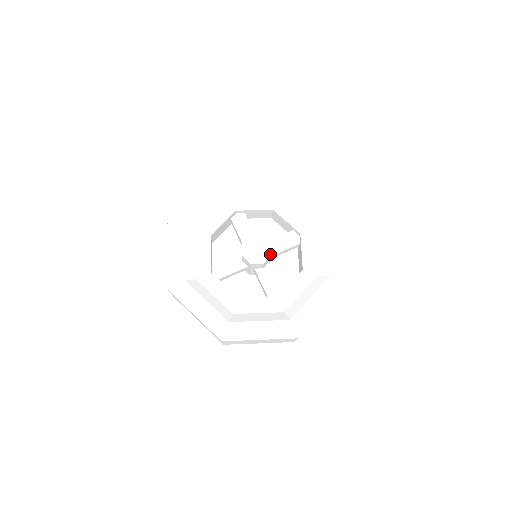
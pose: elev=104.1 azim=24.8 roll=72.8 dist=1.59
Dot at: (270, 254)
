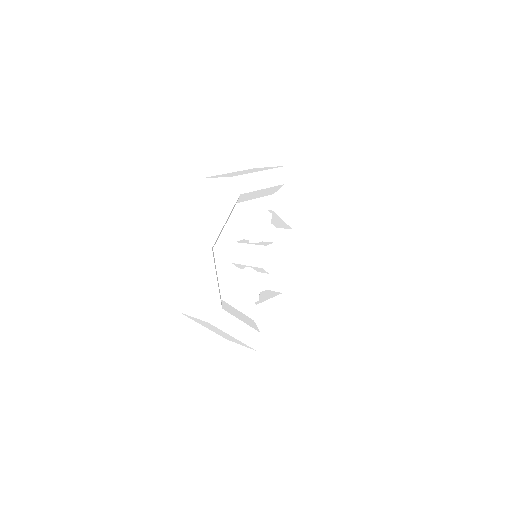
Dot at: (278, 269)
